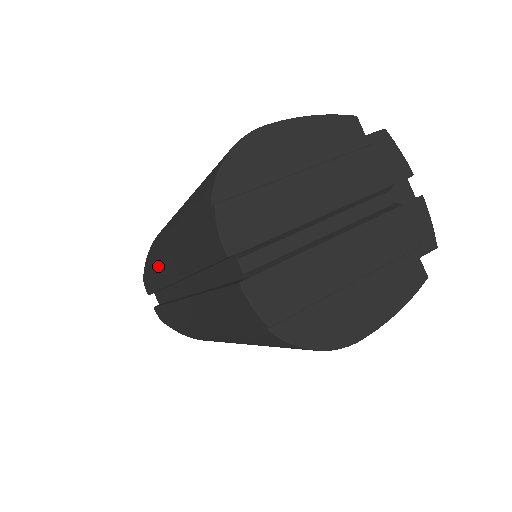
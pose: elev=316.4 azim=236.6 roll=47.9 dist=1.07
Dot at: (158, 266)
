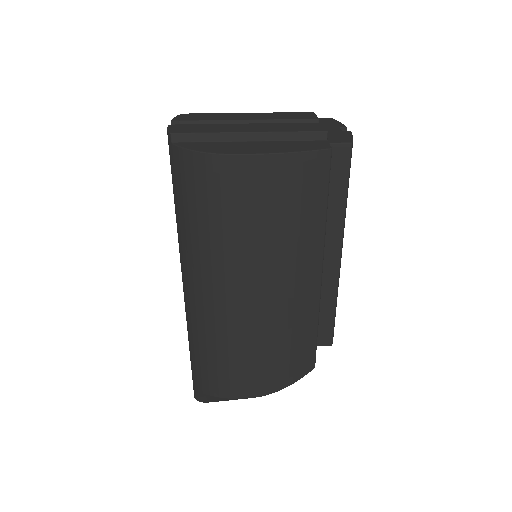
Dot at: occluded
